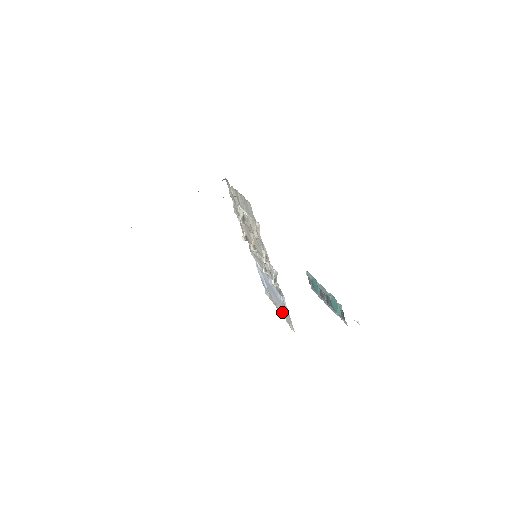
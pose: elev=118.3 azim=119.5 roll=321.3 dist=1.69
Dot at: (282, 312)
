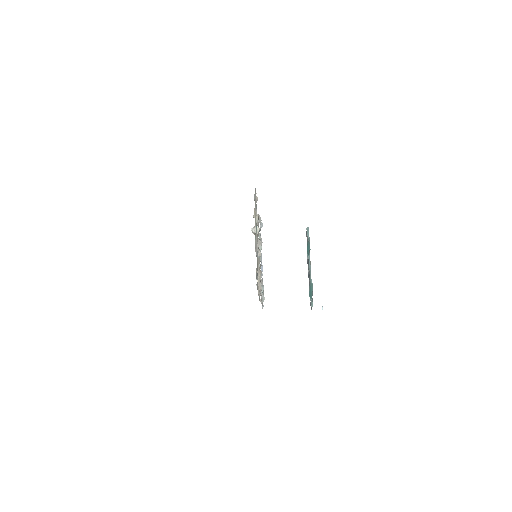
Dot at: occluded
